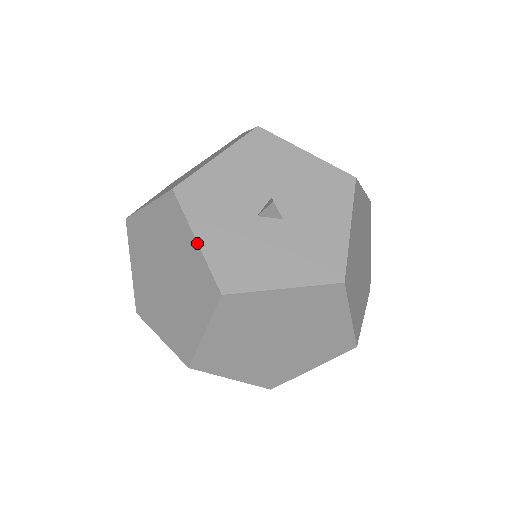
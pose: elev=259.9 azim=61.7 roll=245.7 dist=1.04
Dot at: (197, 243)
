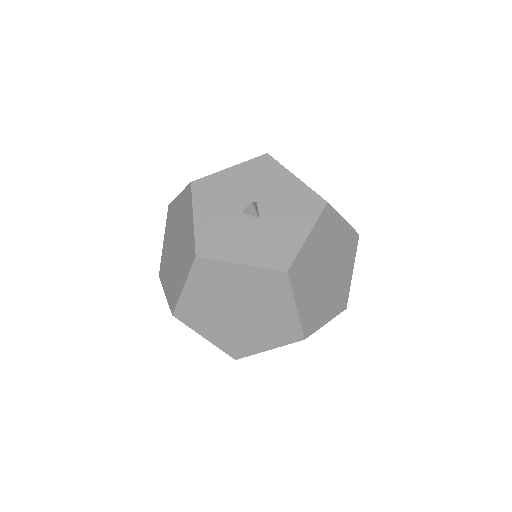
Dot at: (193, 220)
